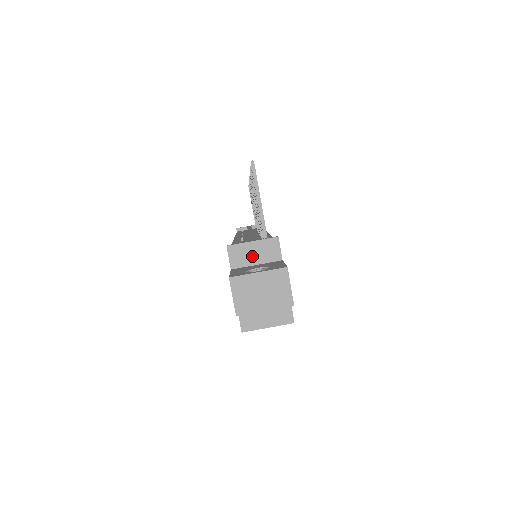
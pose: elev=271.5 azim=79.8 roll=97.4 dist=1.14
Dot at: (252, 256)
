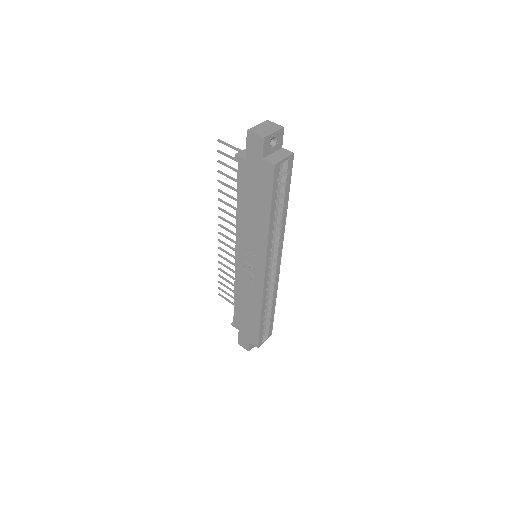
Dot at: occluded
